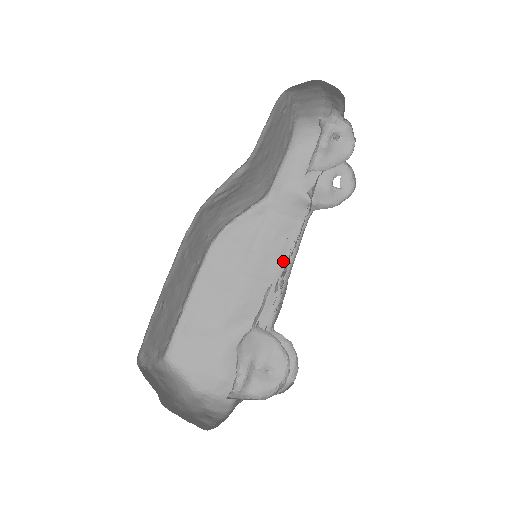
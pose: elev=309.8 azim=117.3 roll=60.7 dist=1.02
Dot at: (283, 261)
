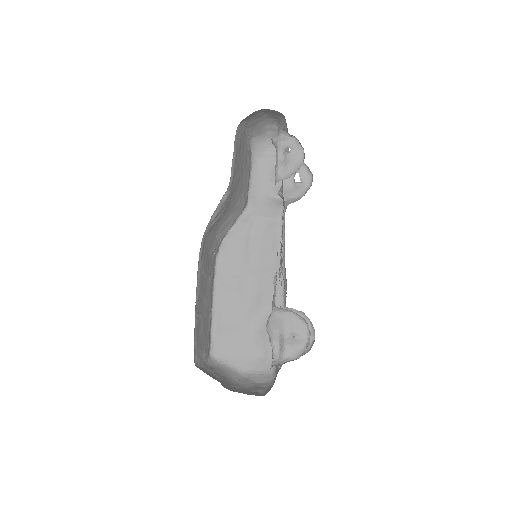
Dot at: (276, 252)
